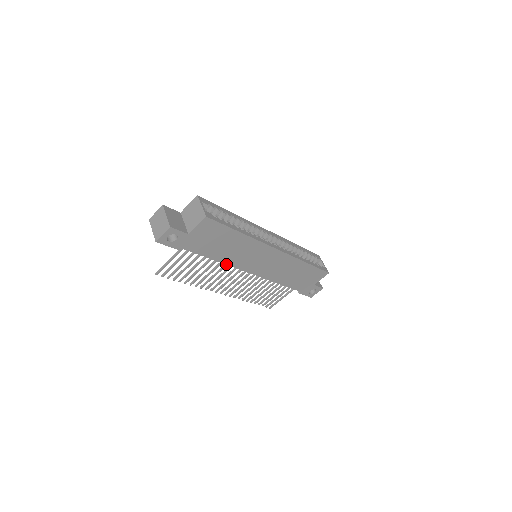
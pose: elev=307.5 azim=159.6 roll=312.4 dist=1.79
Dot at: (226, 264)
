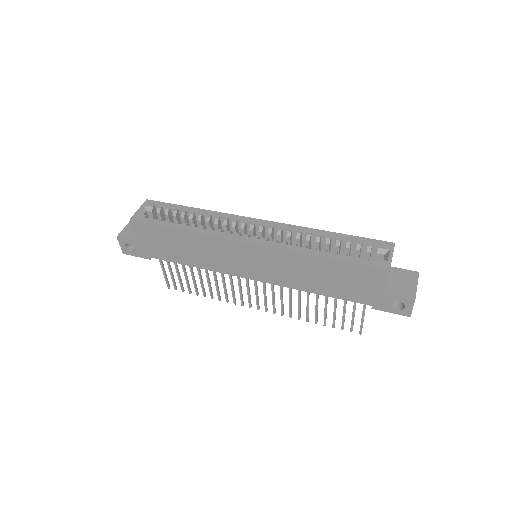
Dot at: (210, 270)
